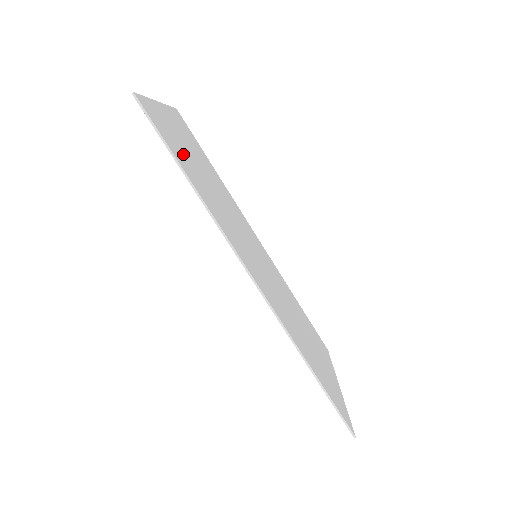
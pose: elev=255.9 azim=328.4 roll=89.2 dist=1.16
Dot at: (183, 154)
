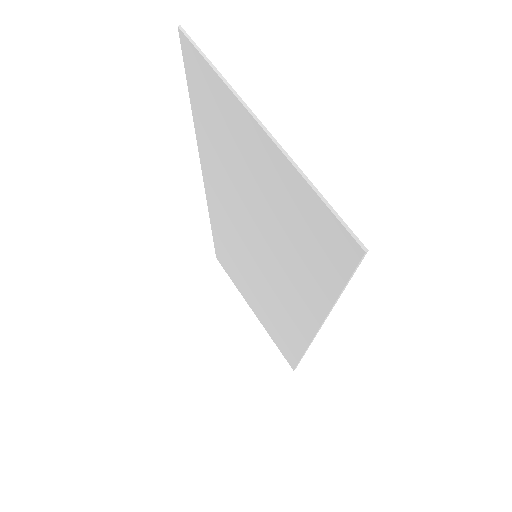
Dot at: (304, 236)
